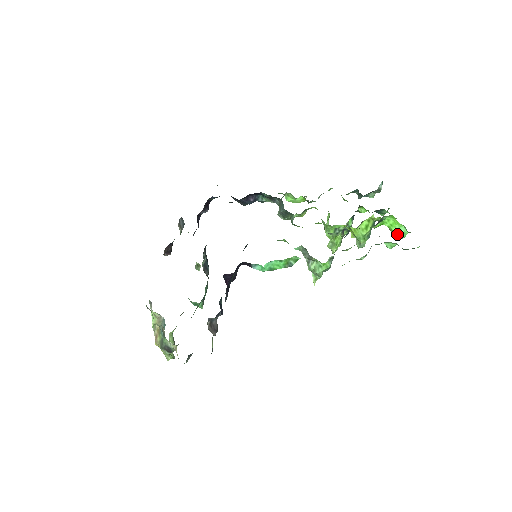
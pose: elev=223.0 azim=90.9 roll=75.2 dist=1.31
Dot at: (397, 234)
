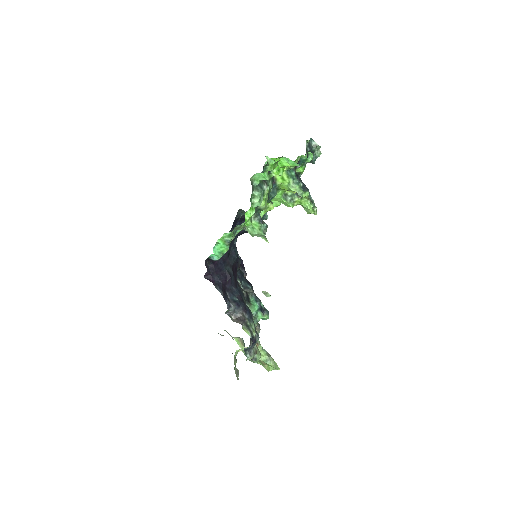
Dot at: (291, 165)
